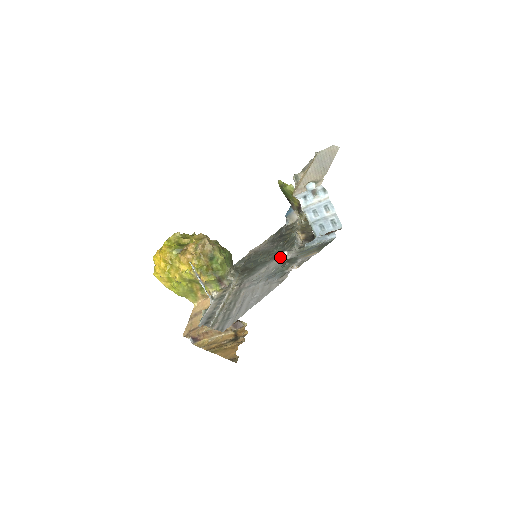
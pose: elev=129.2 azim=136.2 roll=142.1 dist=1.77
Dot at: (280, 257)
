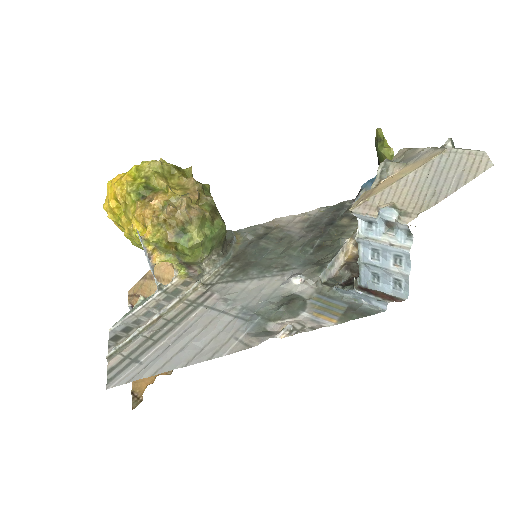
Dot at: (288, 279)
